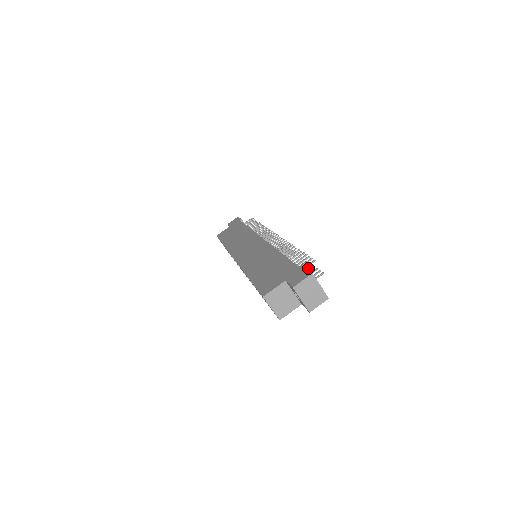
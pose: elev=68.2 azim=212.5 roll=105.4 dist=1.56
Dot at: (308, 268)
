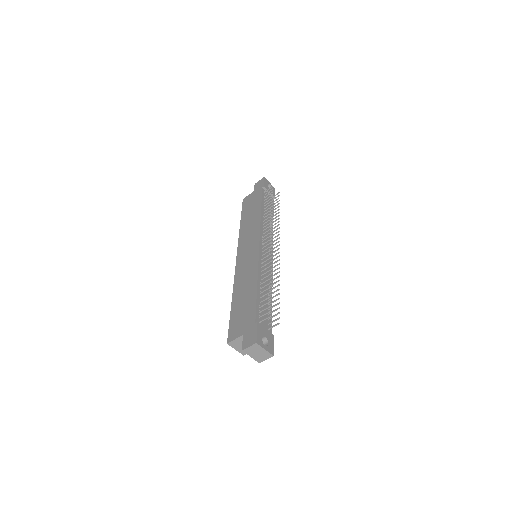
Dot at: (276, 305)
